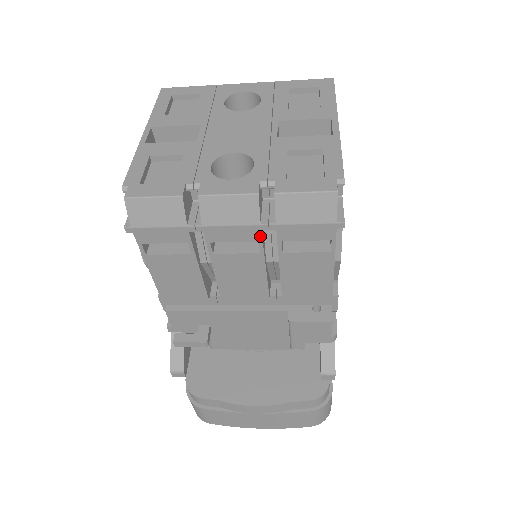
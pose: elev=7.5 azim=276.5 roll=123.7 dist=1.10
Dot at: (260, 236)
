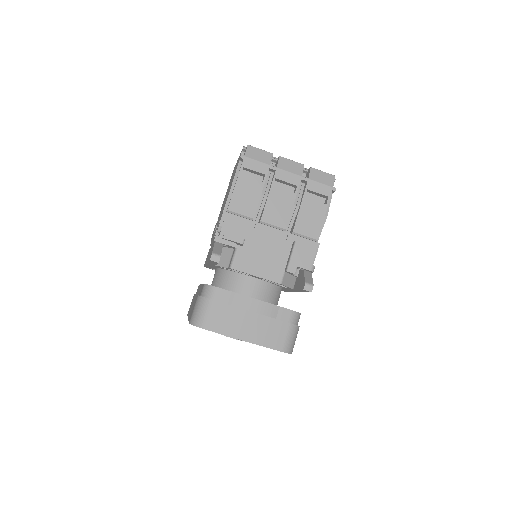
Dot at: (299, 183)
